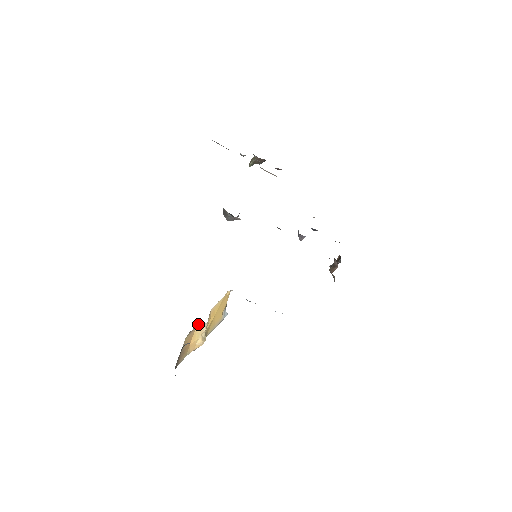
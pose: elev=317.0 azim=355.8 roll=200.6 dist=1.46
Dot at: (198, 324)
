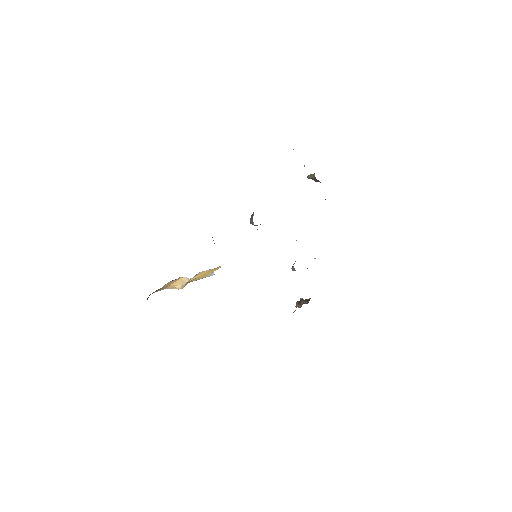
Dot at: occluded
